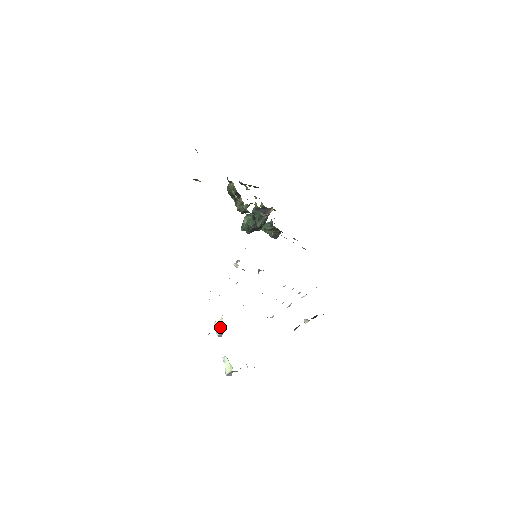
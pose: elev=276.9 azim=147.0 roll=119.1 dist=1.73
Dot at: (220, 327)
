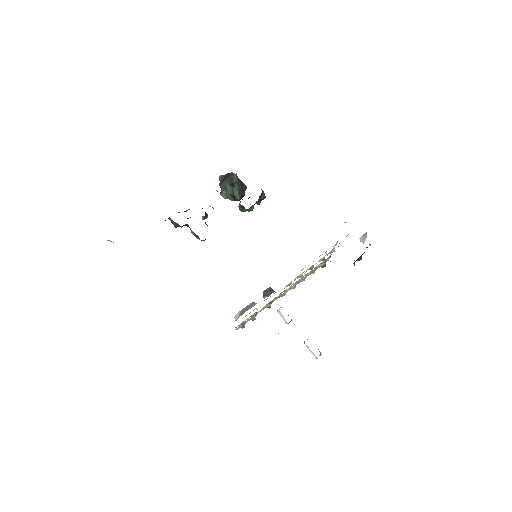
Dot at: (283, 318)
